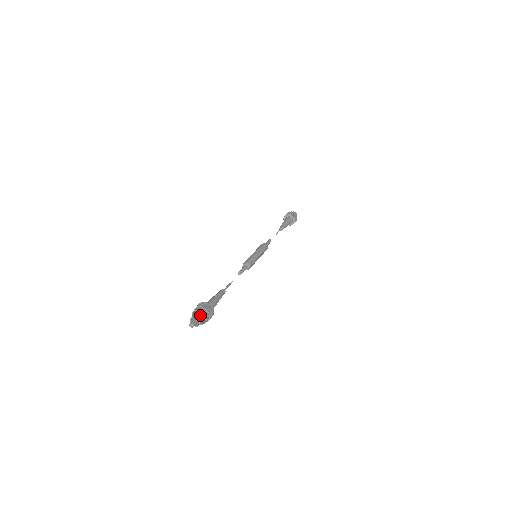
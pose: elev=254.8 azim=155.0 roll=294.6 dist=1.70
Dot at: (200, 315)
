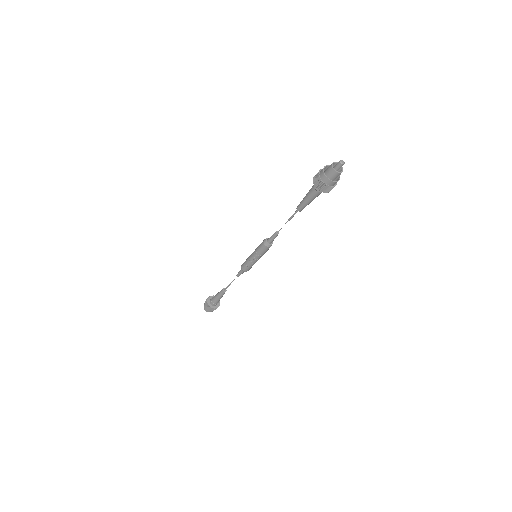
Dot at: (338, 170)
